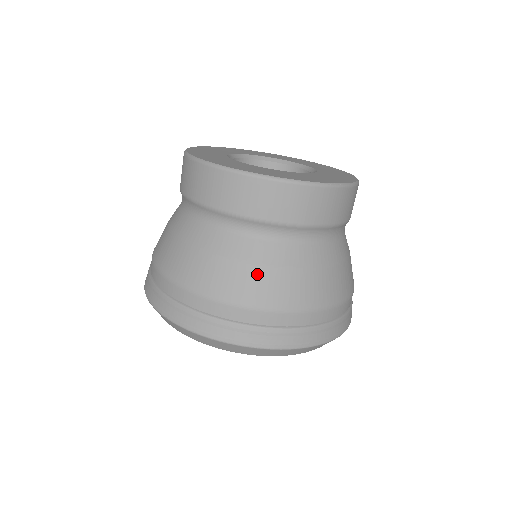
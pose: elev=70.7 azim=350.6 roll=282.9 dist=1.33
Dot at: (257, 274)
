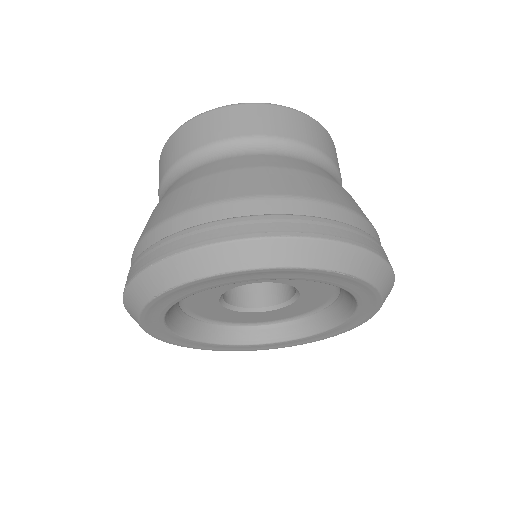
Dot at: (285, 173)
